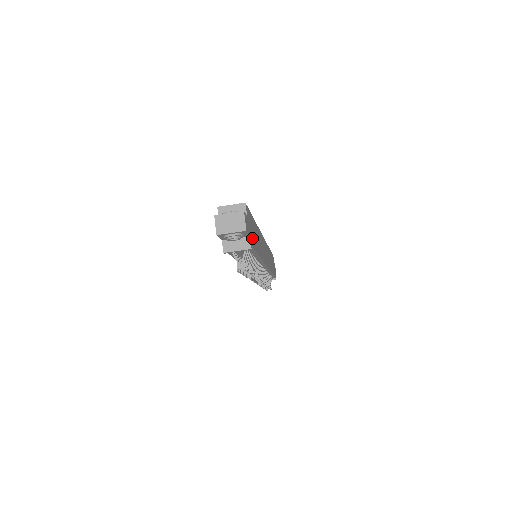
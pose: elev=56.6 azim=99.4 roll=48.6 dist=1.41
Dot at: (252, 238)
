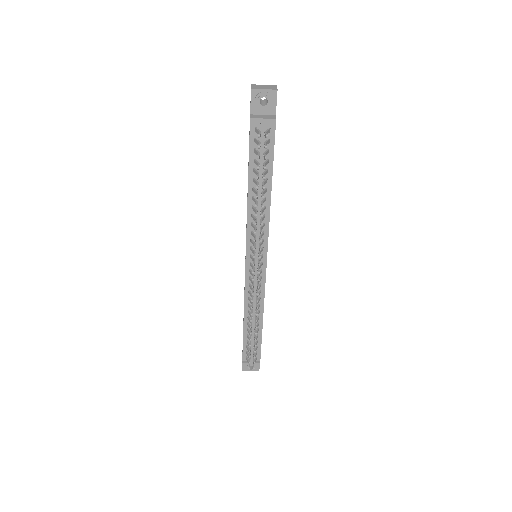
Dot at: occluded
